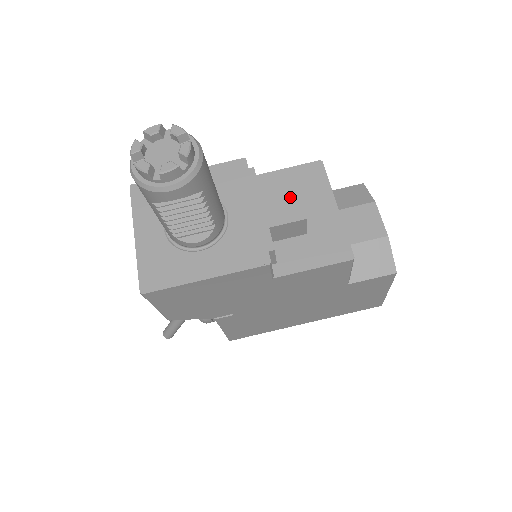
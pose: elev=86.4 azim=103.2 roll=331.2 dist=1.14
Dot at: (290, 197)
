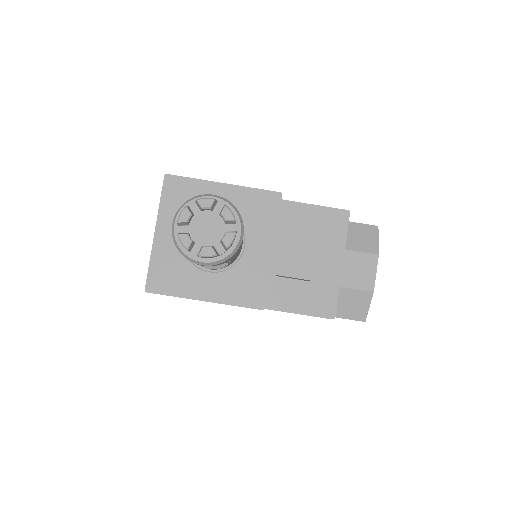
Dot at: (305, 253)
